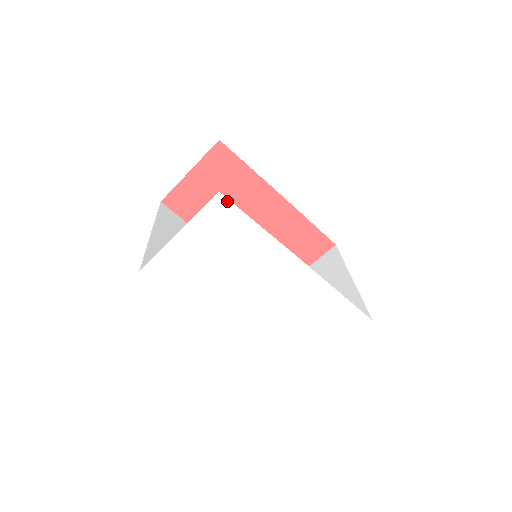
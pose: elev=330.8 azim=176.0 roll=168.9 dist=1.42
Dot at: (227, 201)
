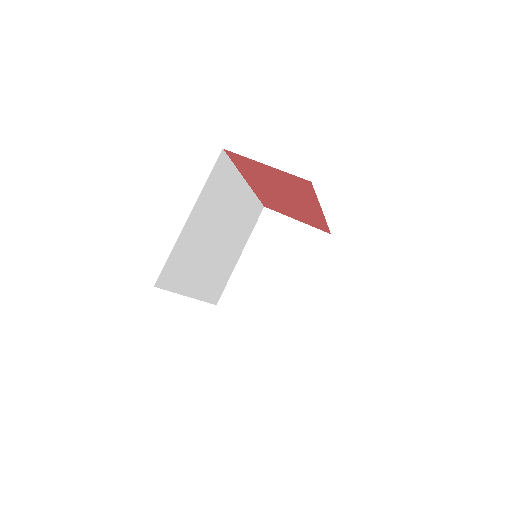
Dot at: occluded
